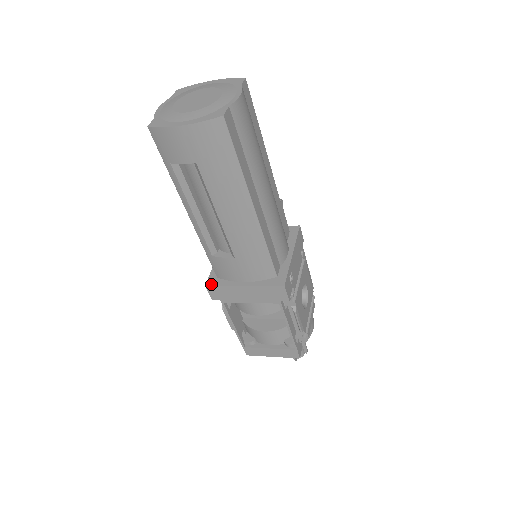
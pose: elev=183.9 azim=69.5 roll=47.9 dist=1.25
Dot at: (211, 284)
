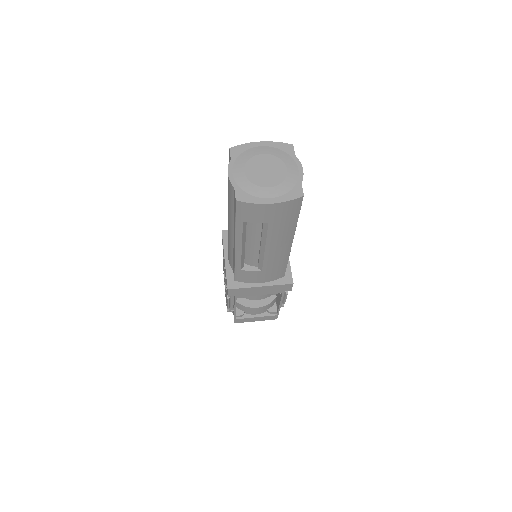
Dot at: (232, 287)
